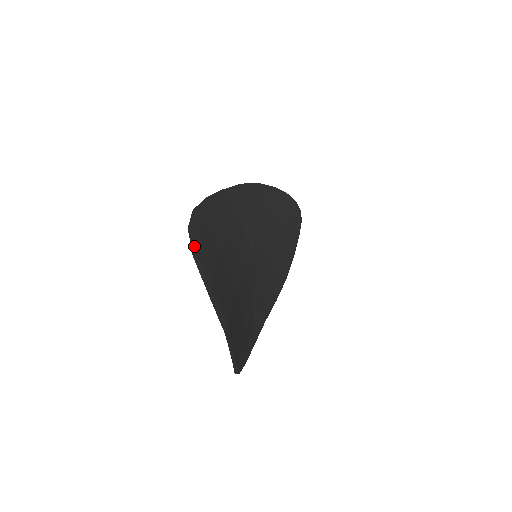
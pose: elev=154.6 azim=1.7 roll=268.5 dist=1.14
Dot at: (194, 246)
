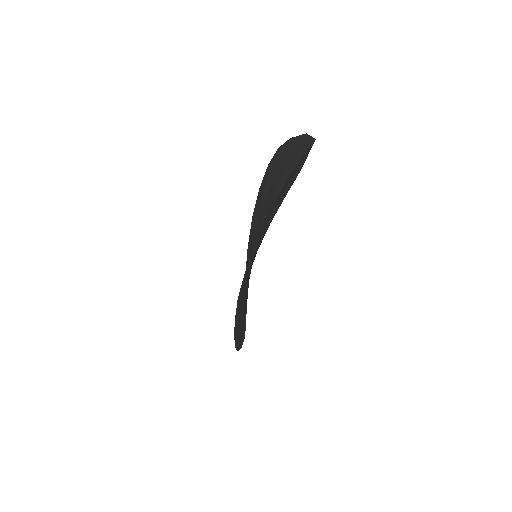
Dot at: (286, 145)
